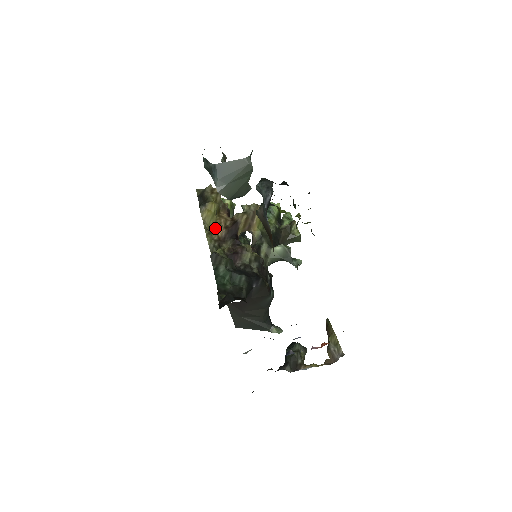
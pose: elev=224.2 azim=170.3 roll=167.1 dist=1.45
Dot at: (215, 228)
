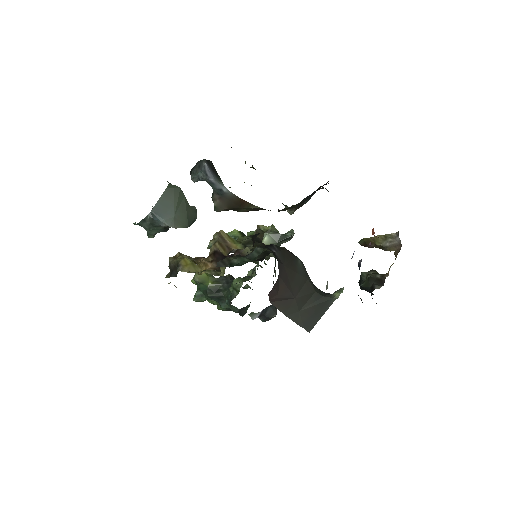
Dot at: (204, 268)
